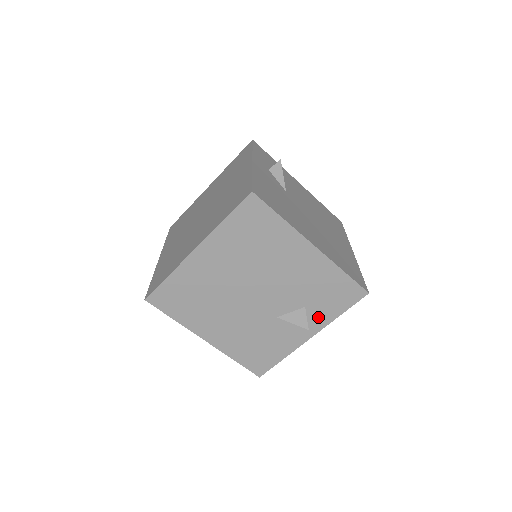
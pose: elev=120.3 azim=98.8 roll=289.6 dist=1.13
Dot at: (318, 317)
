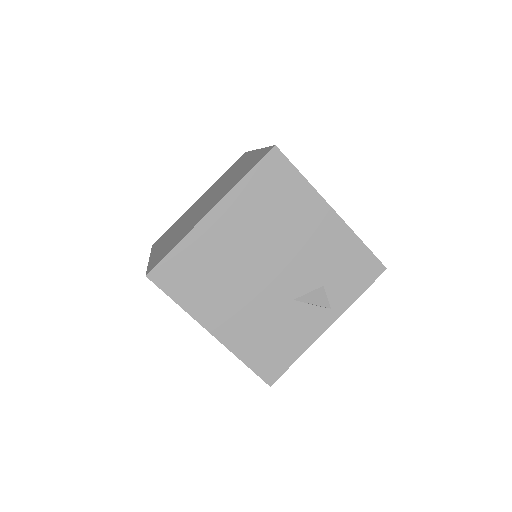
Dot at: (336, 299)
